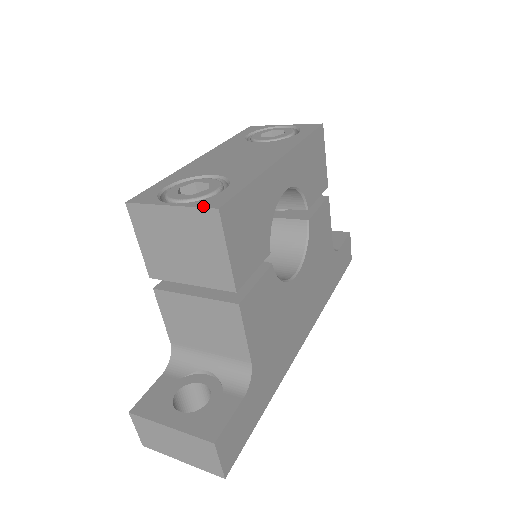
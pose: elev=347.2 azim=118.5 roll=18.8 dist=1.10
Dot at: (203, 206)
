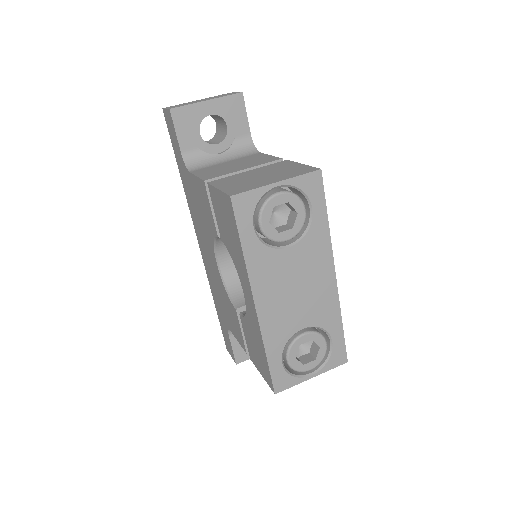
Dot at: (336, 366)
